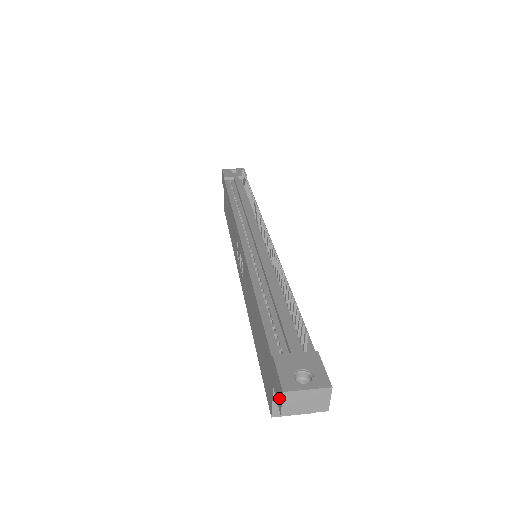
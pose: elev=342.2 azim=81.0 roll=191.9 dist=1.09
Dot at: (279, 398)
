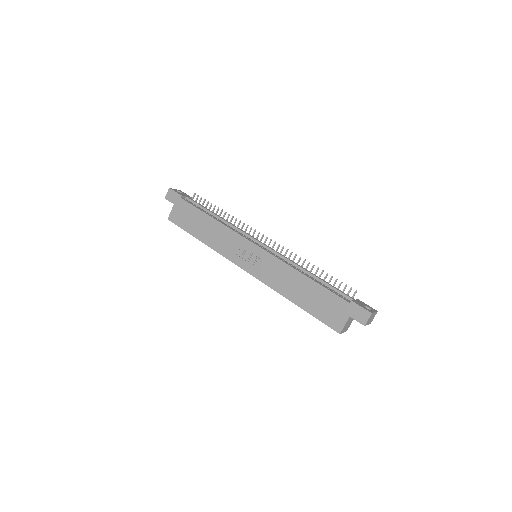
Dot at: (364, 318)
